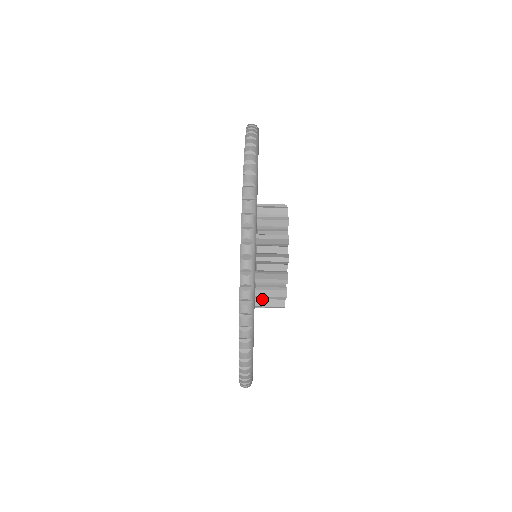
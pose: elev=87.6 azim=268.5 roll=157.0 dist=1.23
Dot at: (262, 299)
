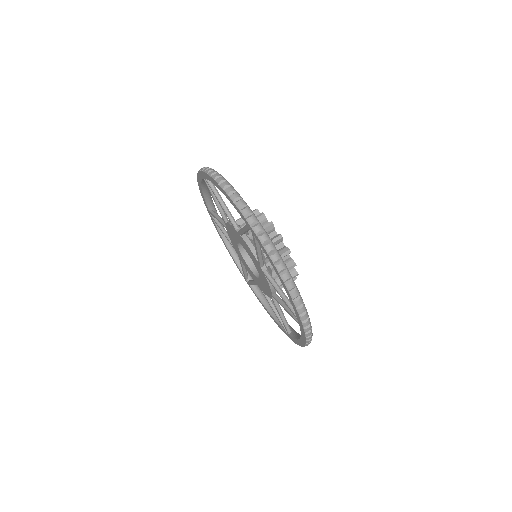
Dot at: occluded
